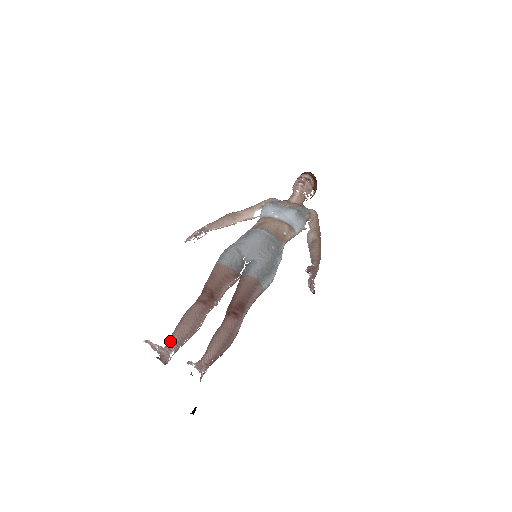
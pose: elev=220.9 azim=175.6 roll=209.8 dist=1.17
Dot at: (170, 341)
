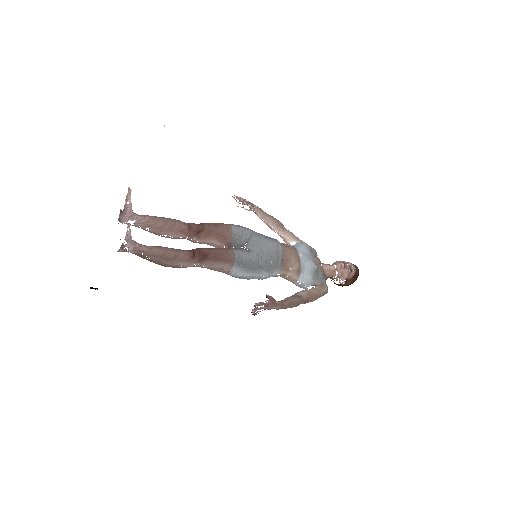
Dot at: (141, 215)
